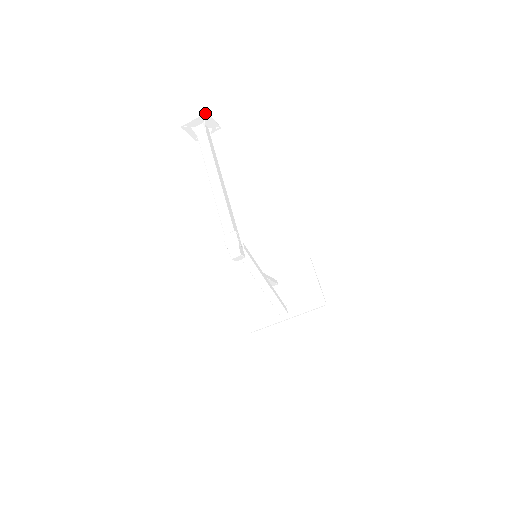
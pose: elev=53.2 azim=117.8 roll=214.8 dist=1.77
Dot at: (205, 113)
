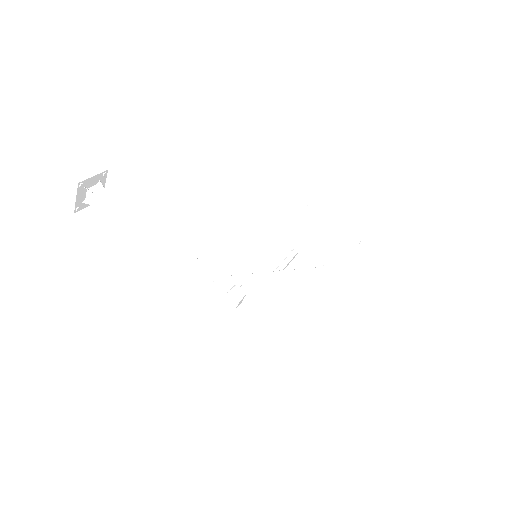
Dot at: (77, 185)
